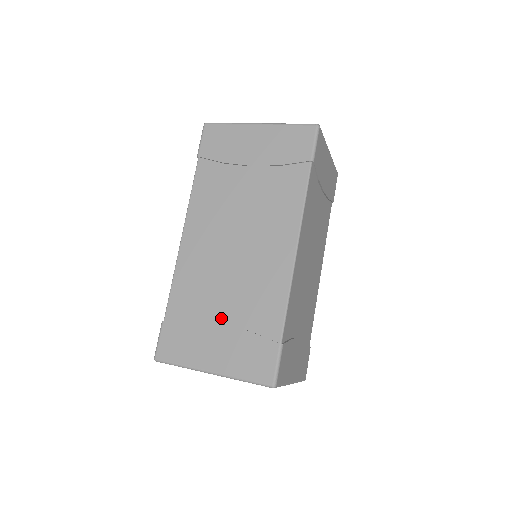
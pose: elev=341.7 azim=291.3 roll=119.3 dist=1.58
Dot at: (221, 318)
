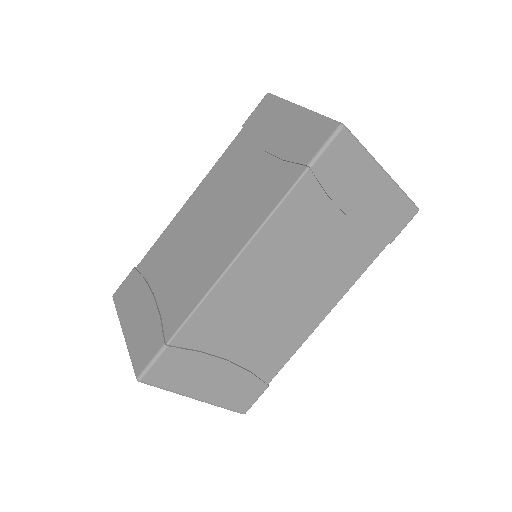
Dot at: (157, 290)
